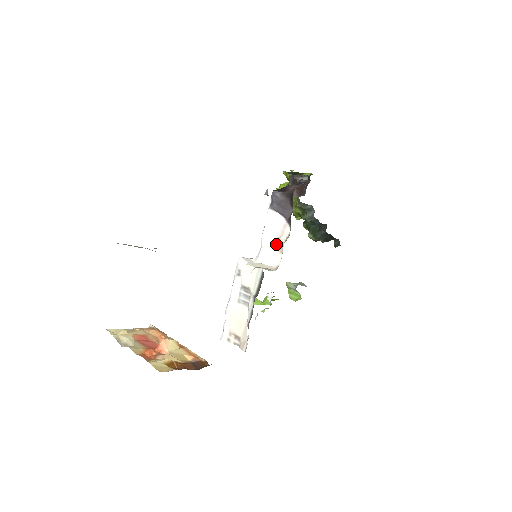
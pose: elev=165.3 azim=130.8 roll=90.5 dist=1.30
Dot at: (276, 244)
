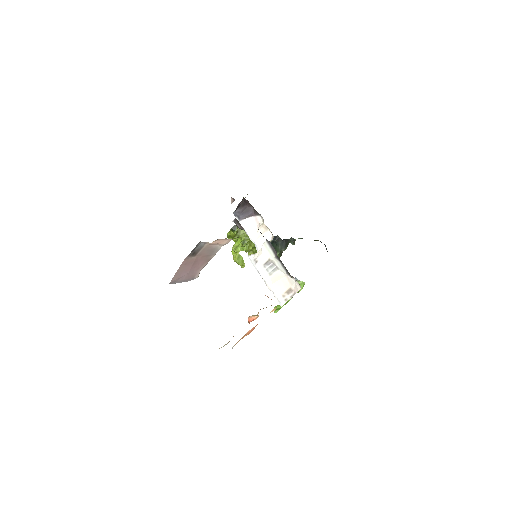
Dot at: (260, 230)
